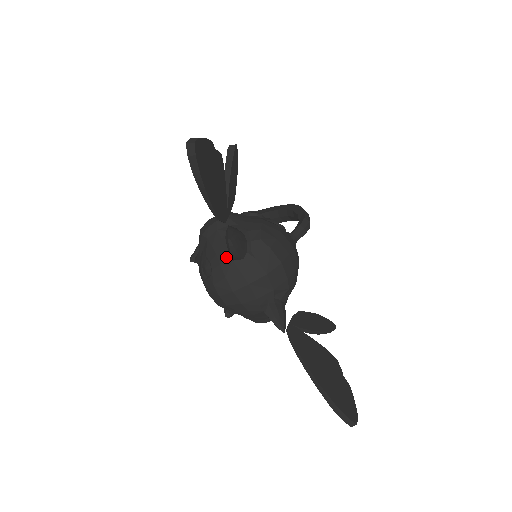
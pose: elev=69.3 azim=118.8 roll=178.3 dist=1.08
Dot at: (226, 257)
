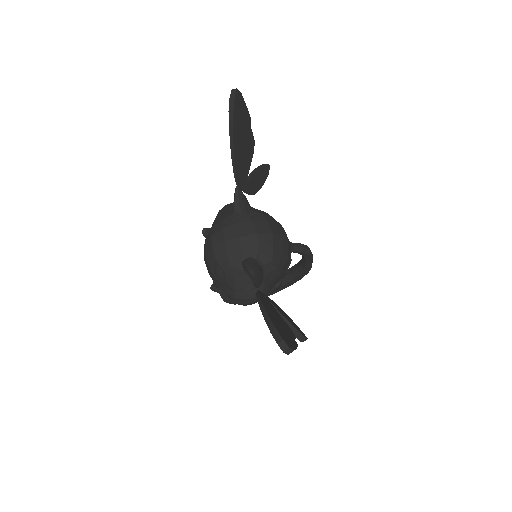
Dot at: (230, 216)
